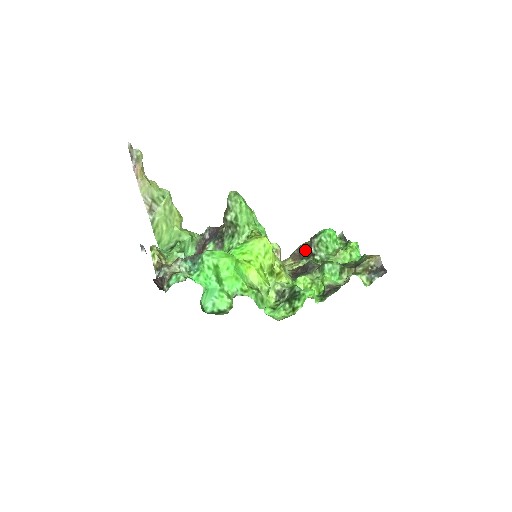
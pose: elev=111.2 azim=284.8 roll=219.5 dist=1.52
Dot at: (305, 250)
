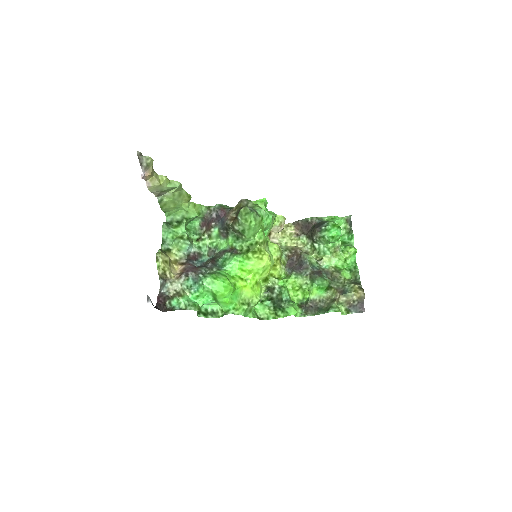
Dot at: (309, 226)
